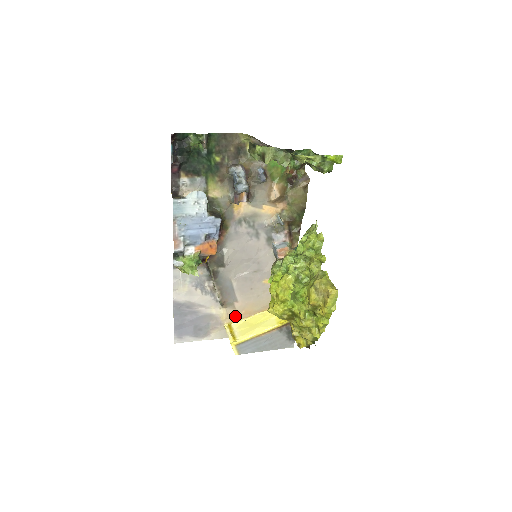
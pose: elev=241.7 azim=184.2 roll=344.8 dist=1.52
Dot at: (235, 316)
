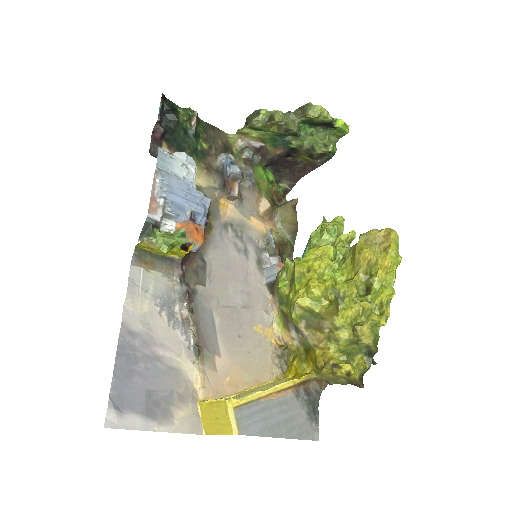
Dot at: (215, 386)
